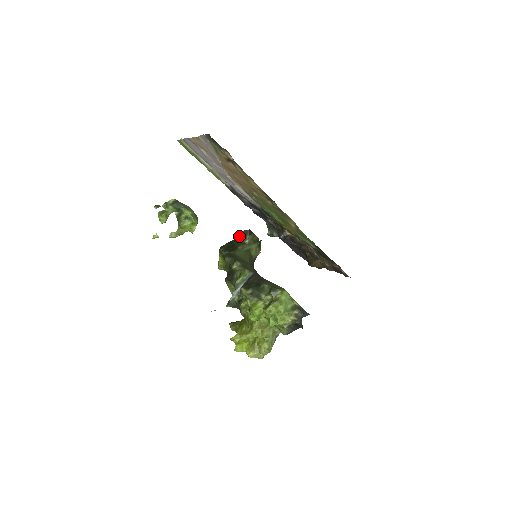
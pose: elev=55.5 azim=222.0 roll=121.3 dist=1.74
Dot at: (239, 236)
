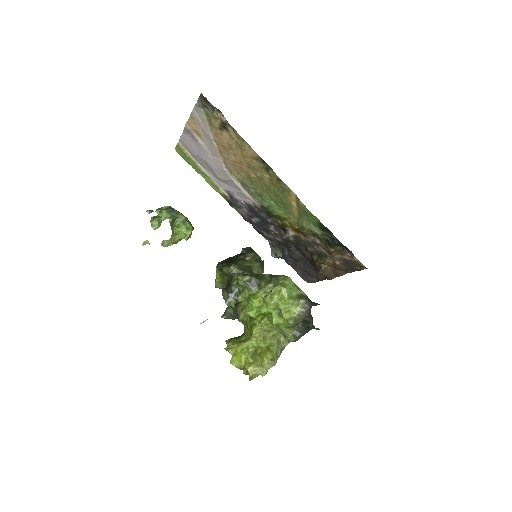
Dot at: occluded
